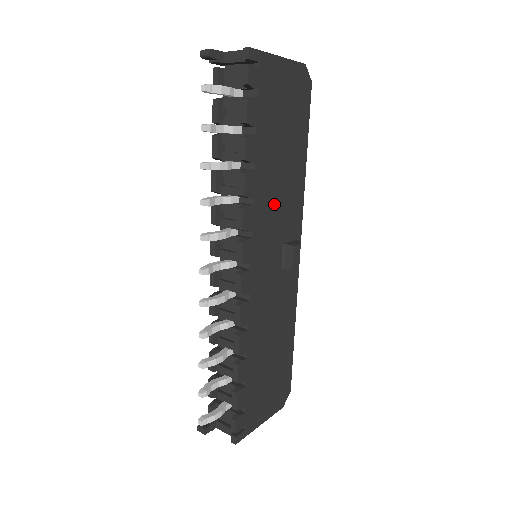
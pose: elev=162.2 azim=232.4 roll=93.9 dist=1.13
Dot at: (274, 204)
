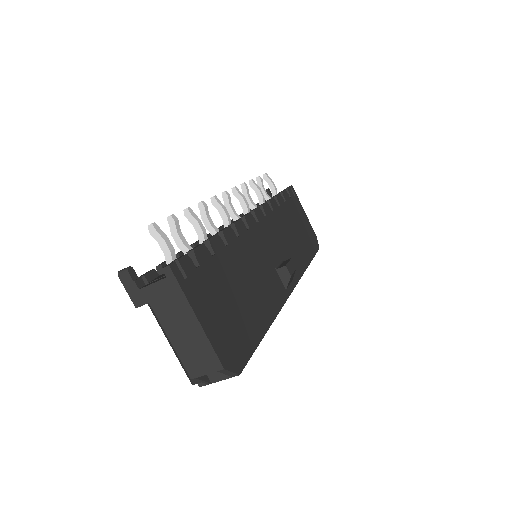
Dot at: (283, 236)
